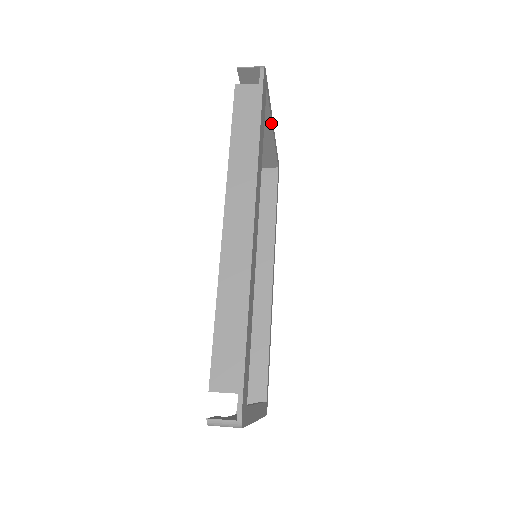
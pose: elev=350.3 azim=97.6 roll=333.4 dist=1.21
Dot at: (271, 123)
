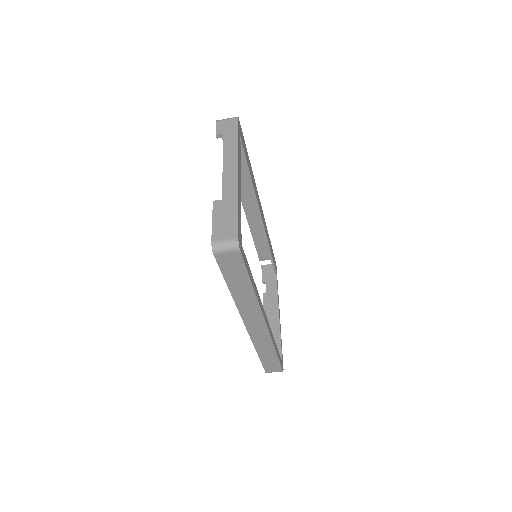
Dot at: (278, 304)
